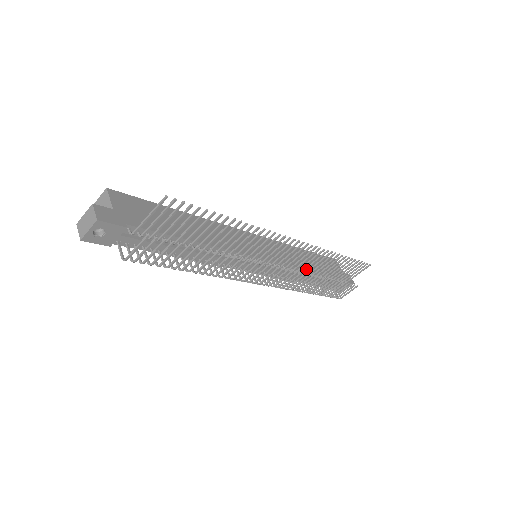
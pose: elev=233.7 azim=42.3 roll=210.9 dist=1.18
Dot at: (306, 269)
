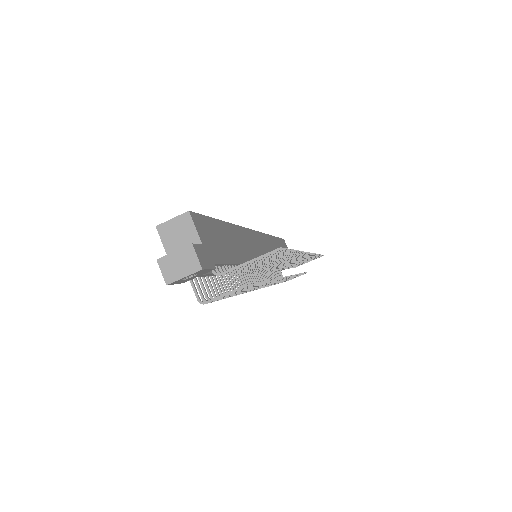
Dot at: (287, 266)
